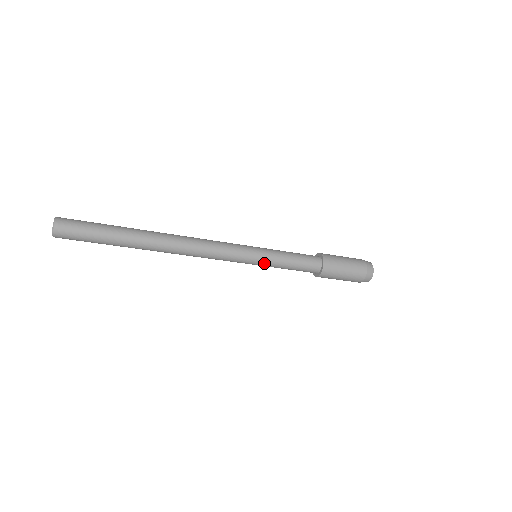
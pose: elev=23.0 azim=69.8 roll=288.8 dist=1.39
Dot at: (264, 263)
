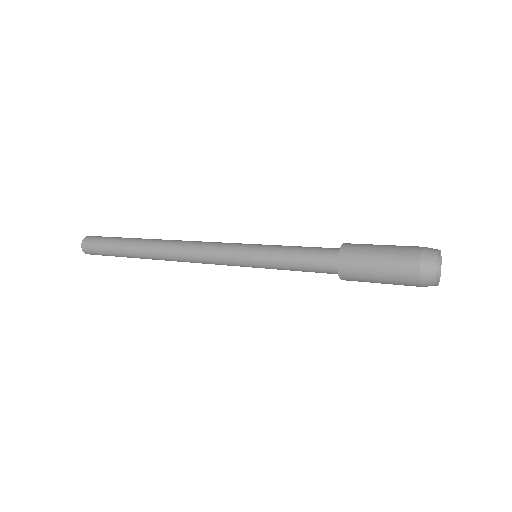
Dot at: occluded
